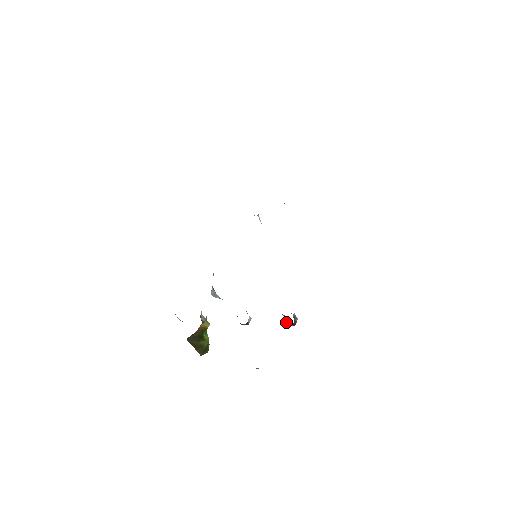
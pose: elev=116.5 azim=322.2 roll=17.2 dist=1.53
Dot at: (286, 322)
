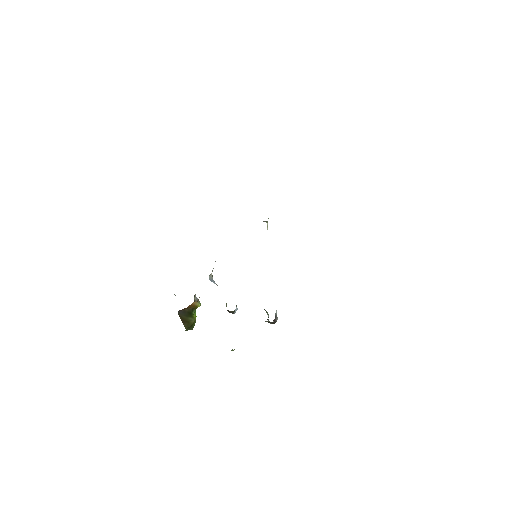
Dot at: (267, 319)
